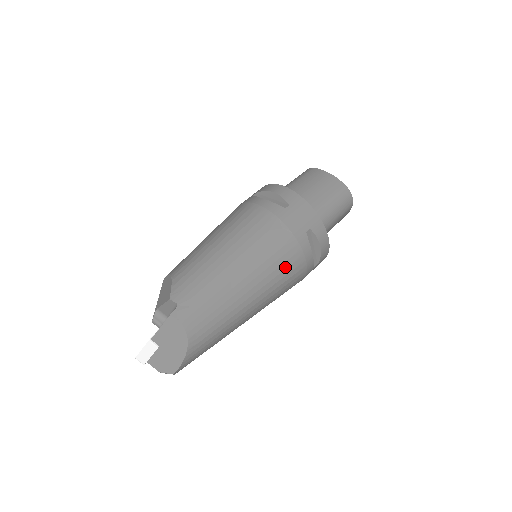
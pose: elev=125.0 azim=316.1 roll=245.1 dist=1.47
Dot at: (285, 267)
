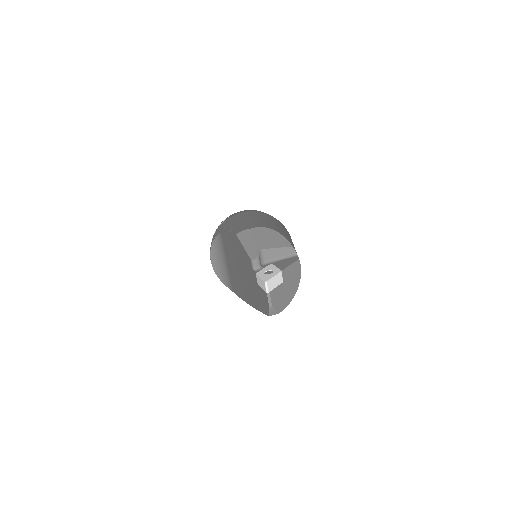
Dot at: occluded
